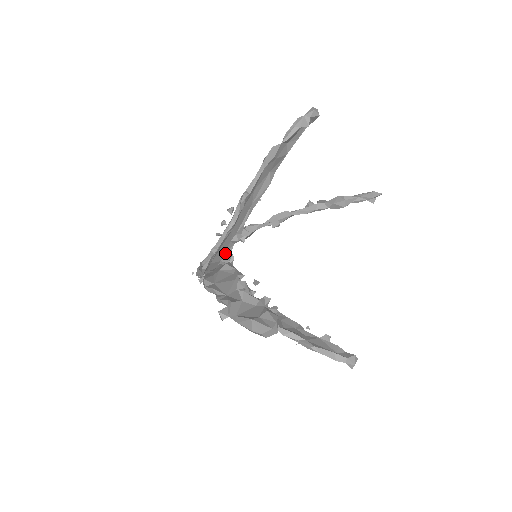
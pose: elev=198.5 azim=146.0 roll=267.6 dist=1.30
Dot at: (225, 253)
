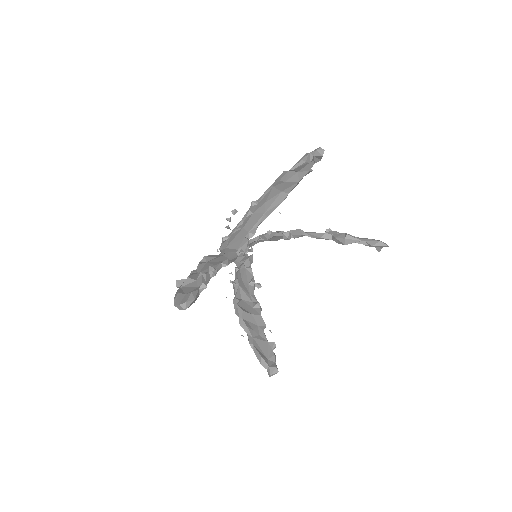
Dot at: (241, 245)
